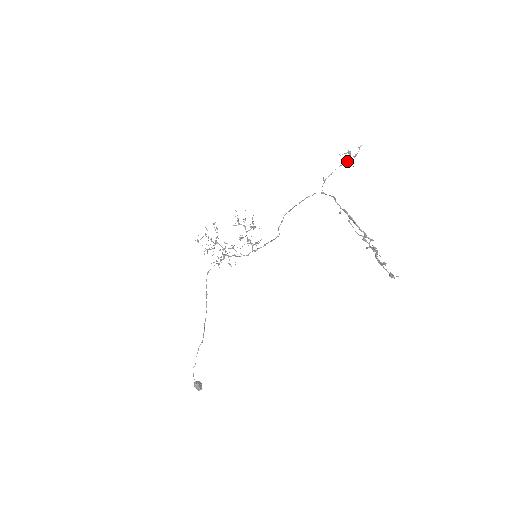
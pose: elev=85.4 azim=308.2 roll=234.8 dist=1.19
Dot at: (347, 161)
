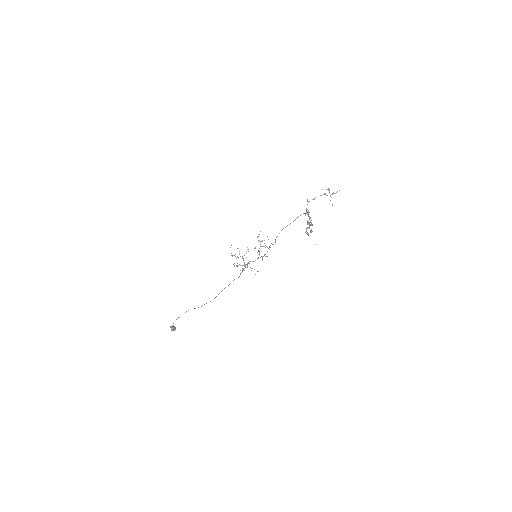
Dot at: (325, 193)
